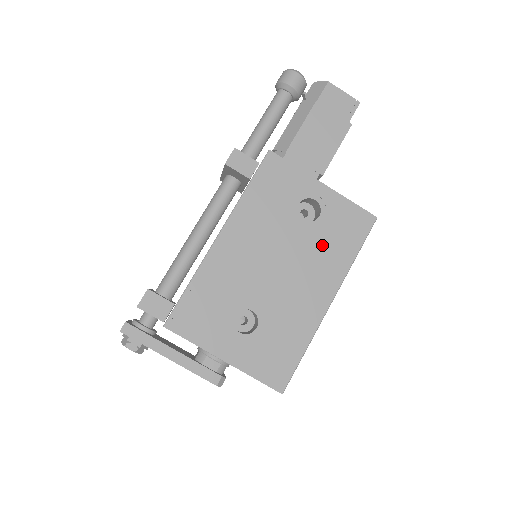
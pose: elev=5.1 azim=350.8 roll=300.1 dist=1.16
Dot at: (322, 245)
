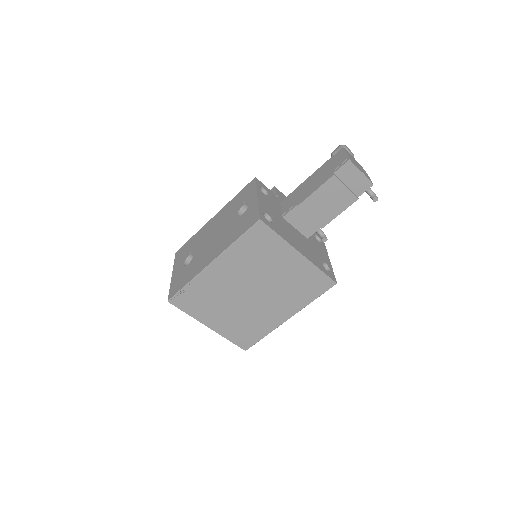
Dot at: (232, 230)
